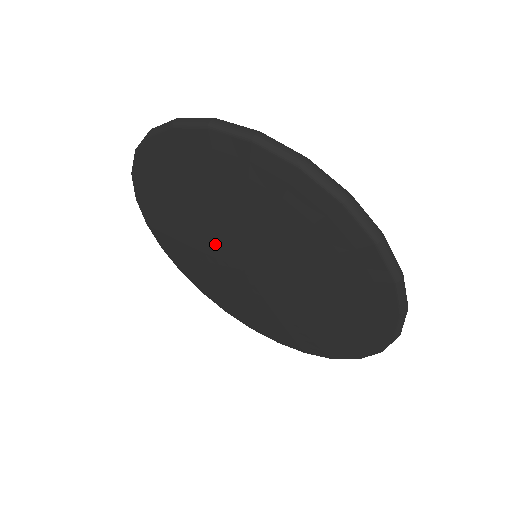
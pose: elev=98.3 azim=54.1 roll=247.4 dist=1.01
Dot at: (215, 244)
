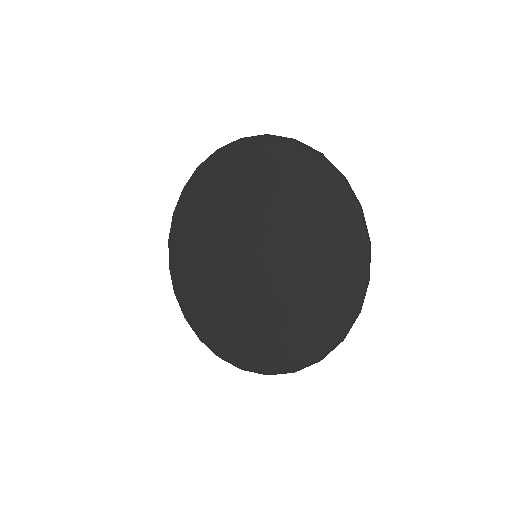
Dot at: (235, 230)
